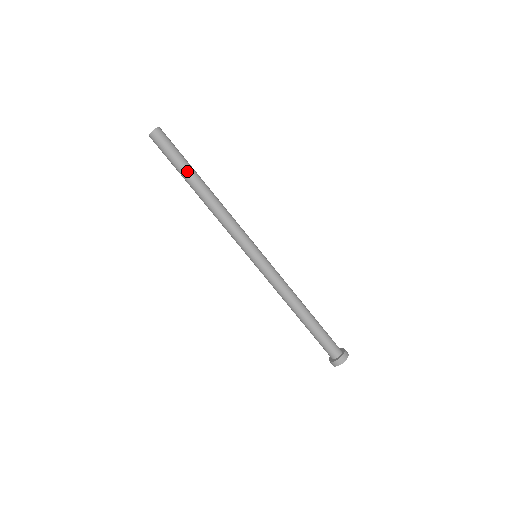
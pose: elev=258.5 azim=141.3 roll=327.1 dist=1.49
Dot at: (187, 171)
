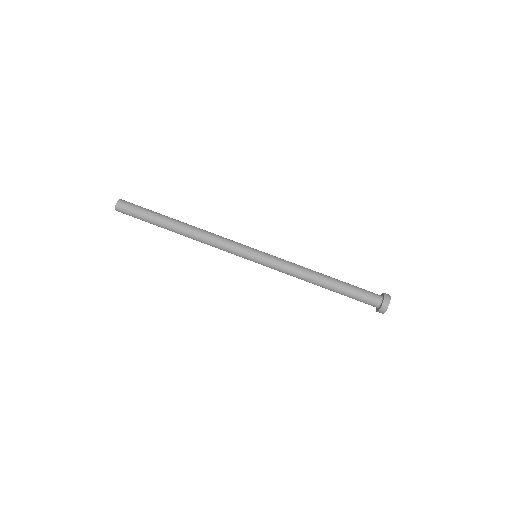
Dot at: (160, 217)
